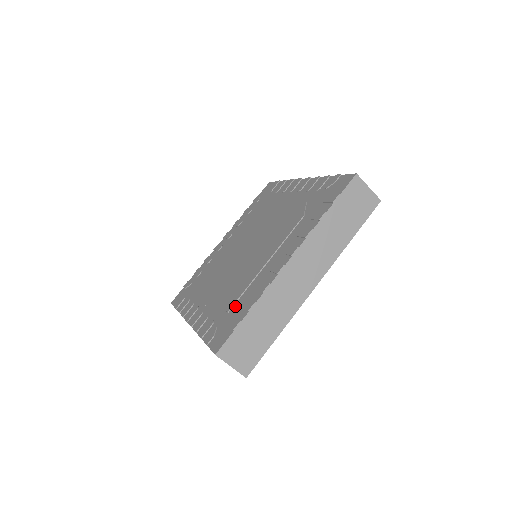
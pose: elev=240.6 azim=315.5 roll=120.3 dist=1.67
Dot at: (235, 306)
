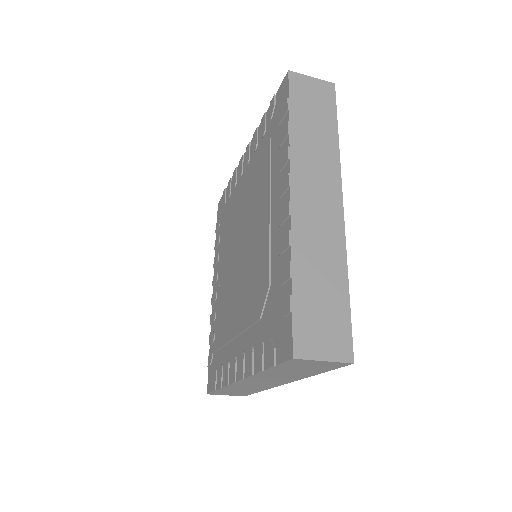
Dot at: (219, 354)
